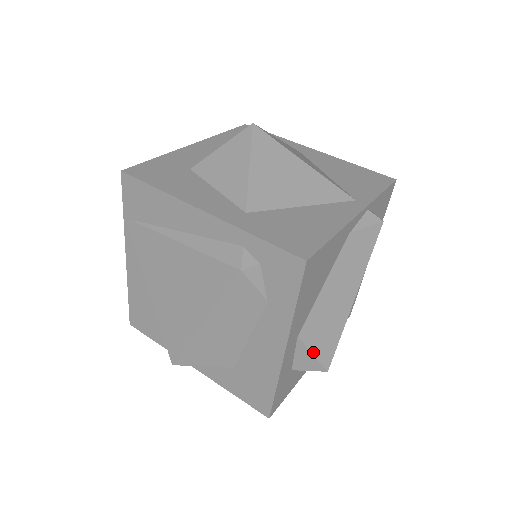
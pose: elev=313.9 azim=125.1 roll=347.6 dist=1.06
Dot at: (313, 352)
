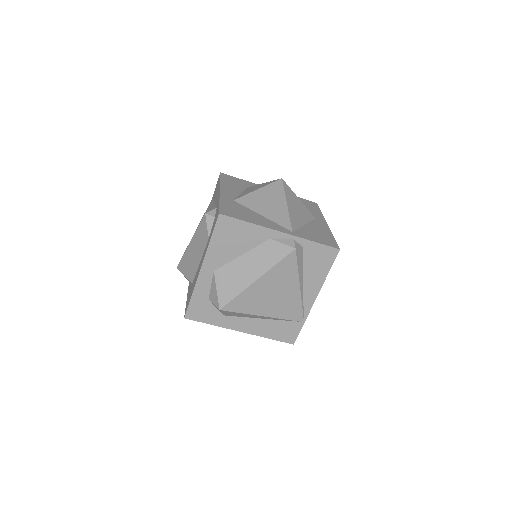
Dot at: (217, 289)
